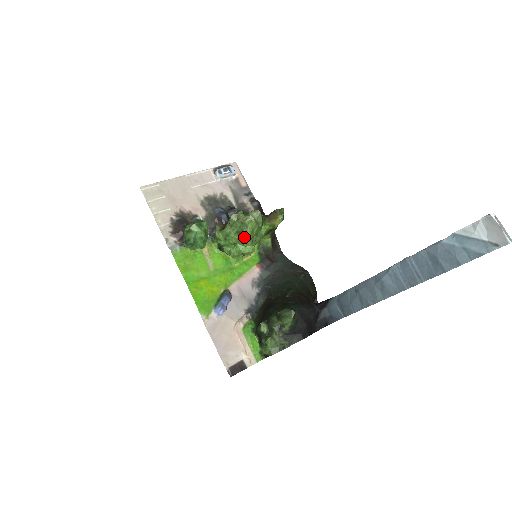
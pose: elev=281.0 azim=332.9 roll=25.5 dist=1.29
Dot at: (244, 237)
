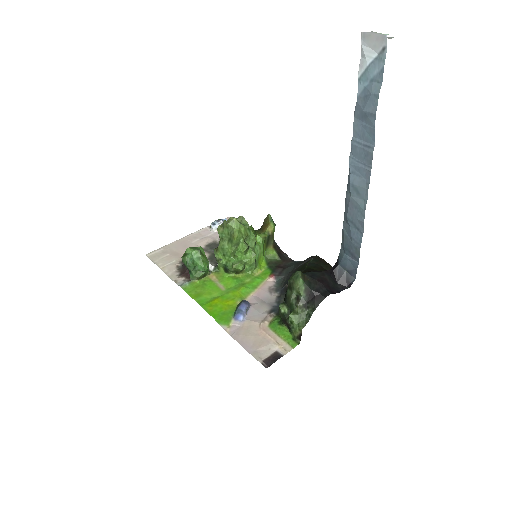
Dot at: (234, 239)
